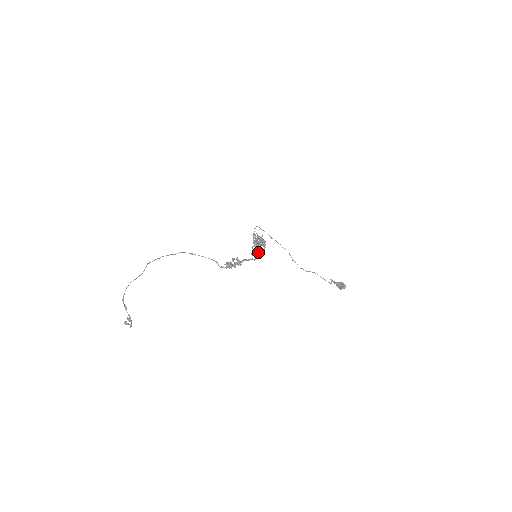
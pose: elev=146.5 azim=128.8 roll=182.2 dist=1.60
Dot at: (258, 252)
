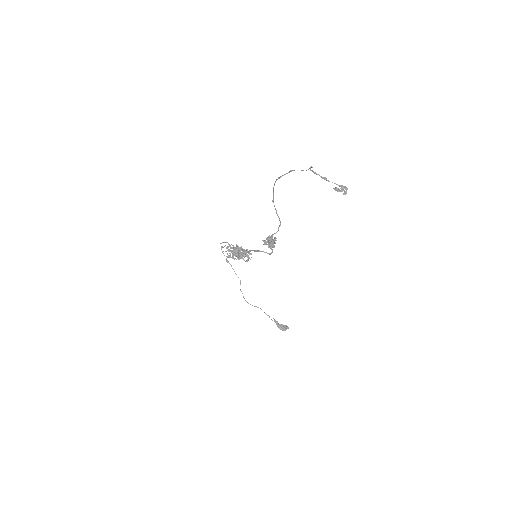
Dot at: occluded
